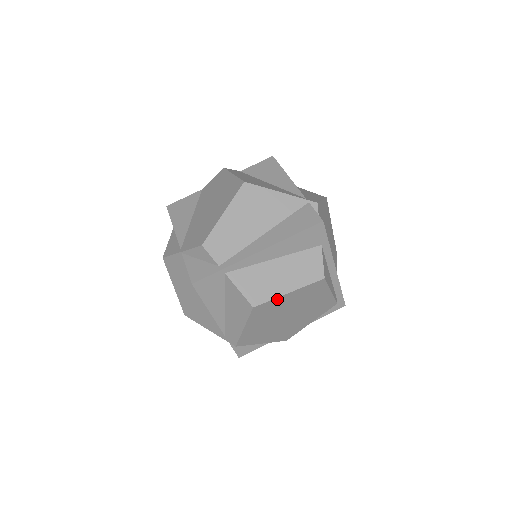
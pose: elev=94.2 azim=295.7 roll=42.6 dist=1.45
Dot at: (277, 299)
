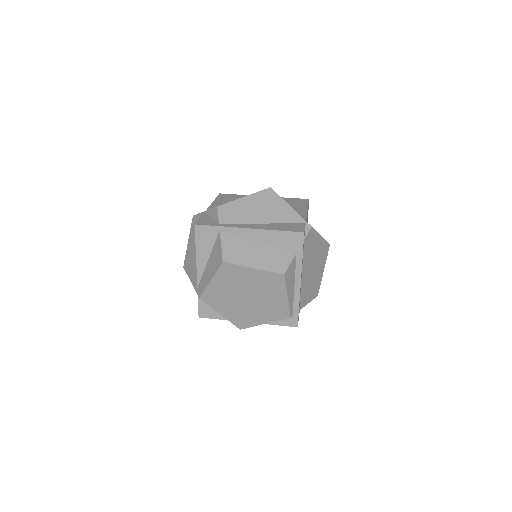
Dot at: (243, 268)
